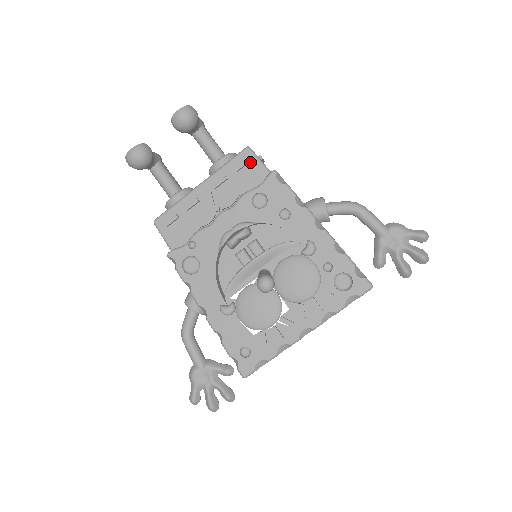
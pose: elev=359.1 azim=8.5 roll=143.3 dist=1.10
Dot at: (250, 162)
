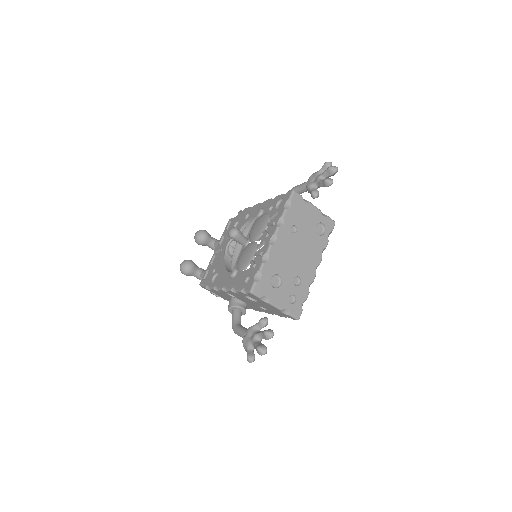
Dot at: (231, 222)
